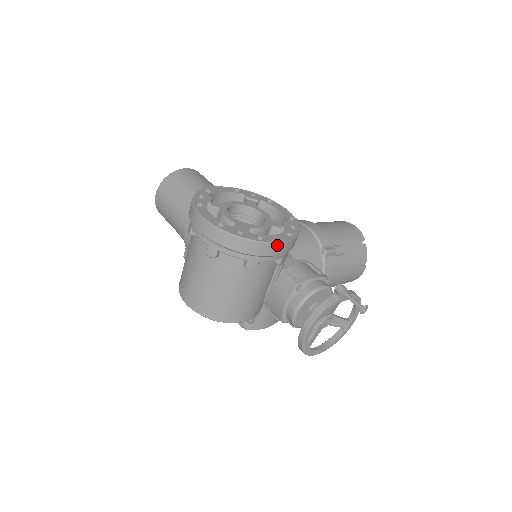
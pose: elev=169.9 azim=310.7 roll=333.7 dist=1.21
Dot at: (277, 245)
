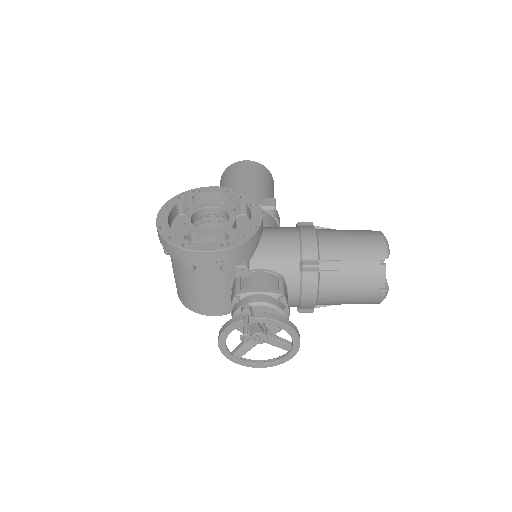
Dot at: (201, 253)
